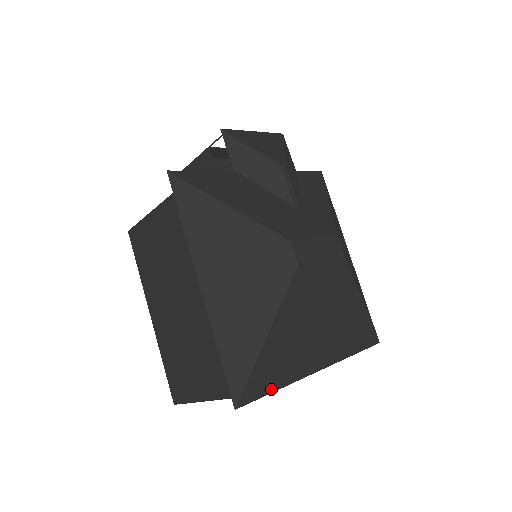
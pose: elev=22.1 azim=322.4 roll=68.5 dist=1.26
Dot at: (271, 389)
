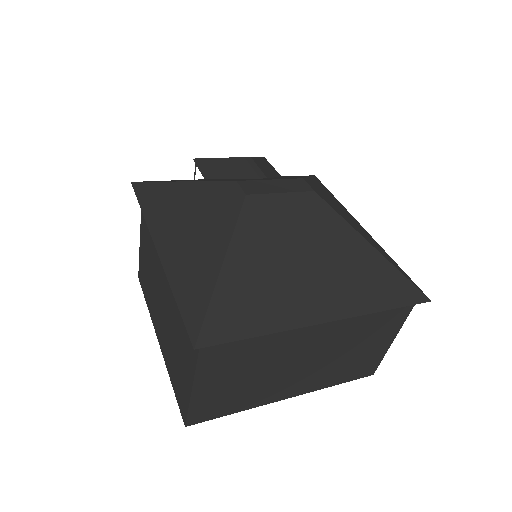
Dot at: (249, 333)
